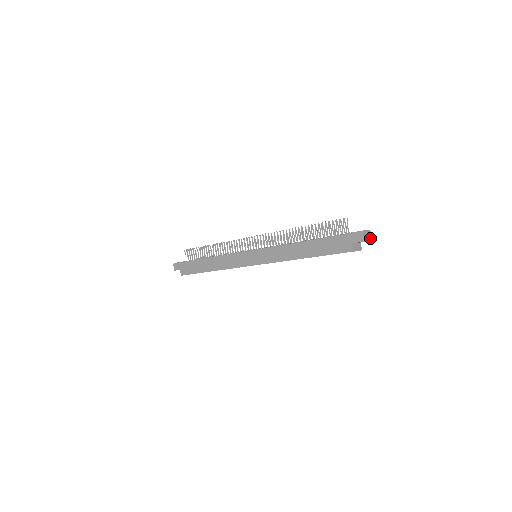
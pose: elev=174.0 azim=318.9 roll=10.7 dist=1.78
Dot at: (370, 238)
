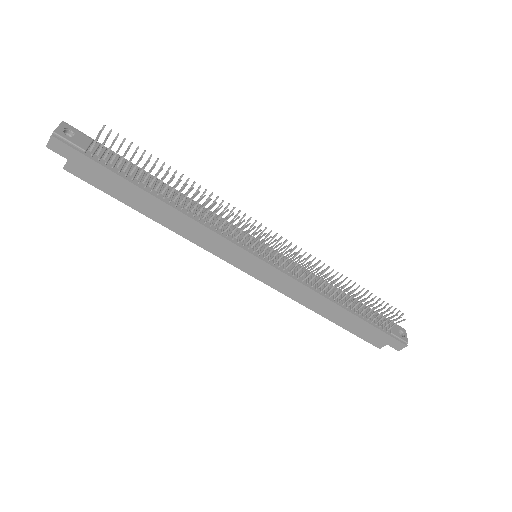
Dot at: occluded
